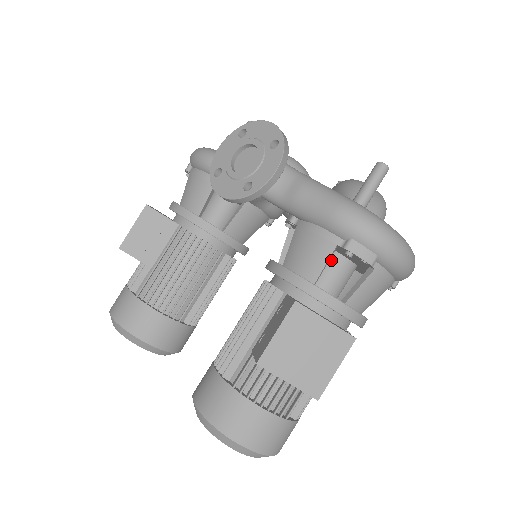
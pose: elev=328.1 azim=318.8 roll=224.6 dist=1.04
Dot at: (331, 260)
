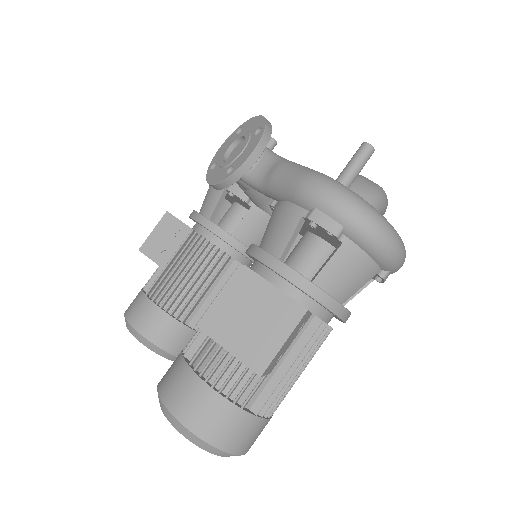
Dot at: (309, 243)
